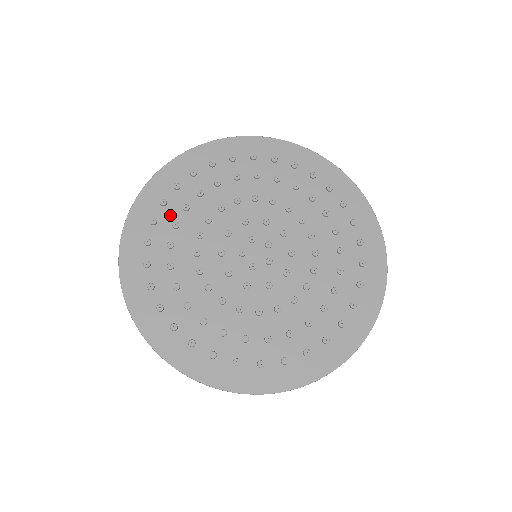
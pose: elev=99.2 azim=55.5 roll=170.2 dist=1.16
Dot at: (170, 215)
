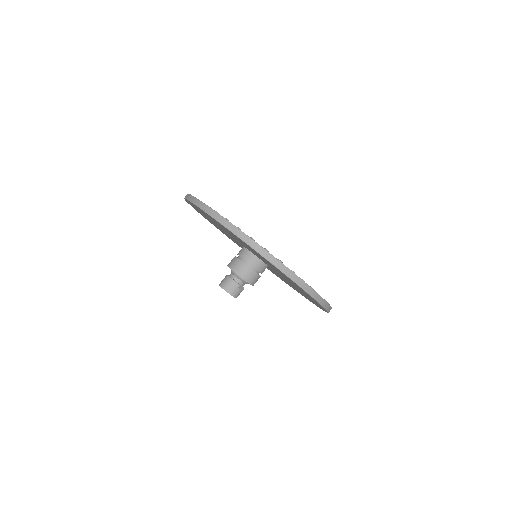
Dot at: occluded
